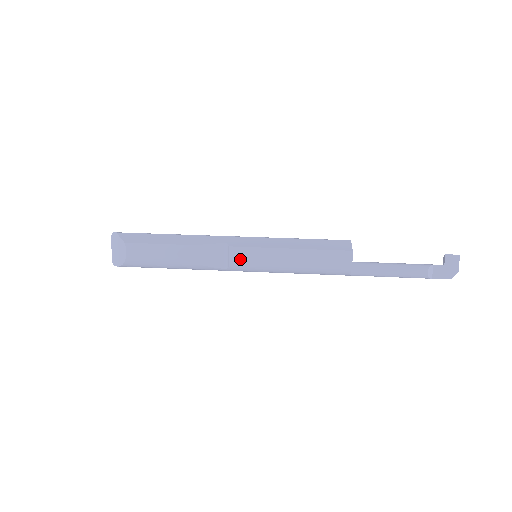
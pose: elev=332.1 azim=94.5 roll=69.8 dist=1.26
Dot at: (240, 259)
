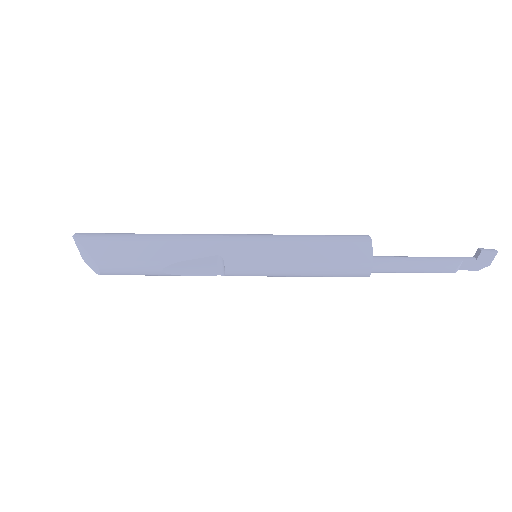
Dot at: (238, 273)
